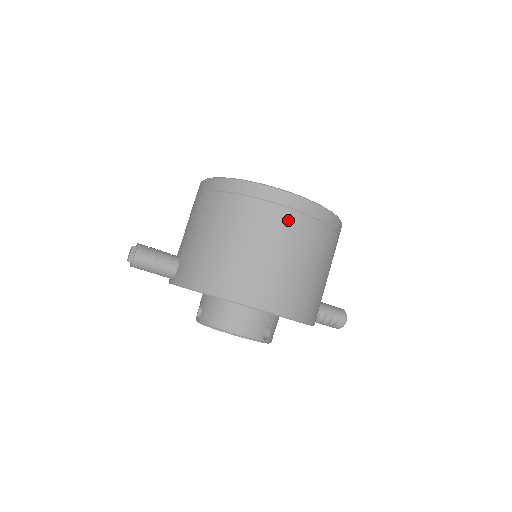
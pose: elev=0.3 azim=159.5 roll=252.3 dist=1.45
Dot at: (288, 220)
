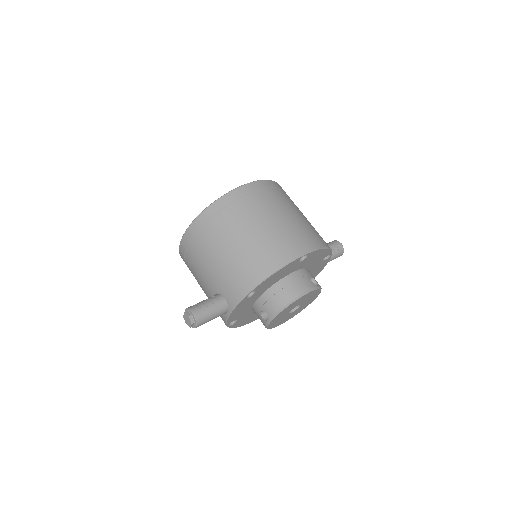
Dot at: (257, 199)
